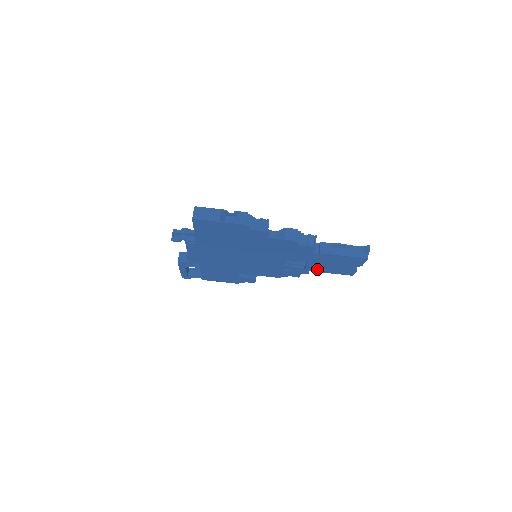
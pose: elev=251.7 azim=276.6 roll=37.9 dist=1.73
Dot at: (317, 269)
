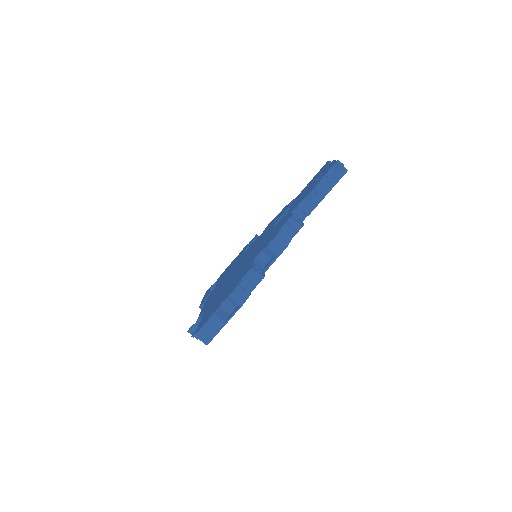
Dot at: occluded
